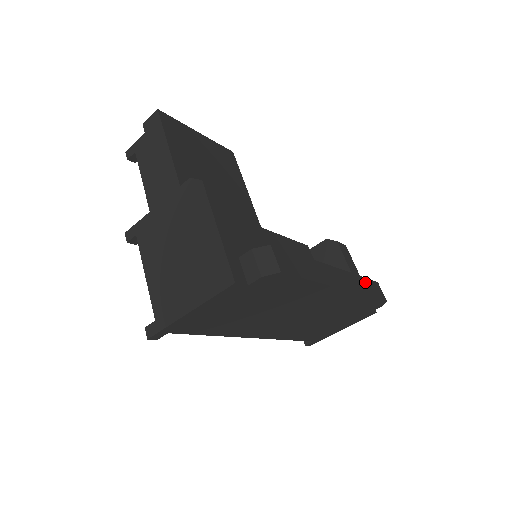
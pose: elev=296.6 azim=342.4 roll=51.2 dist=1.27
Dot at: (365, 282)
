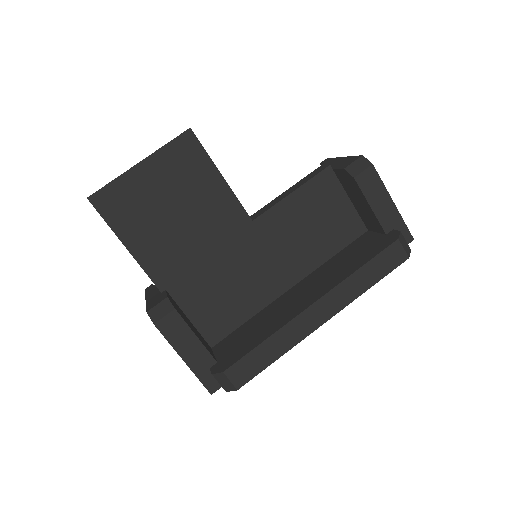
Dot at: (368, 269)
